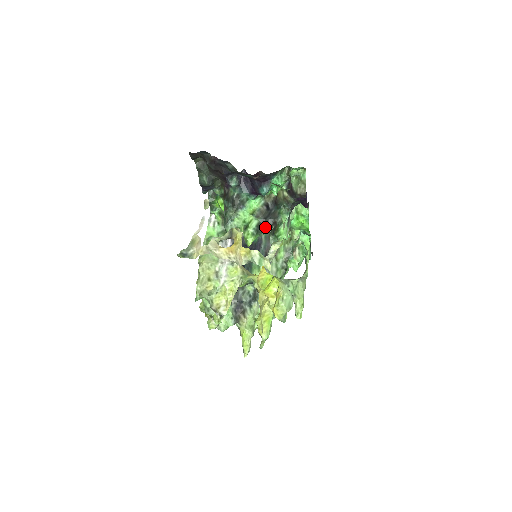
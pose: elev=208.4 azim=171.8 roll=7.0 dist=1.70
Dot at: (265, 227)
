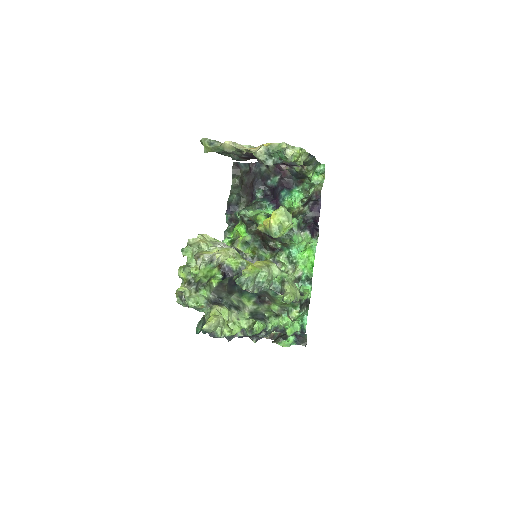
Dot at: occluded
